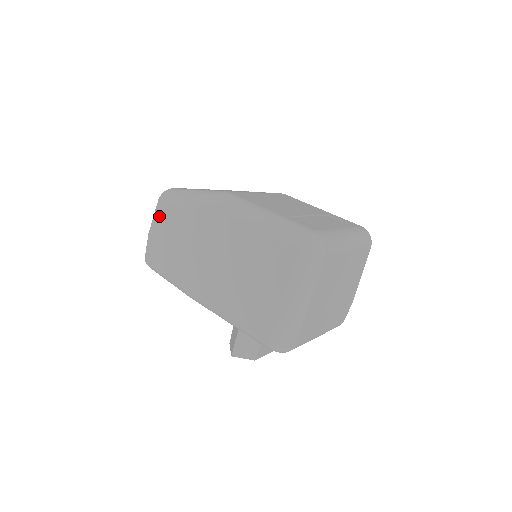
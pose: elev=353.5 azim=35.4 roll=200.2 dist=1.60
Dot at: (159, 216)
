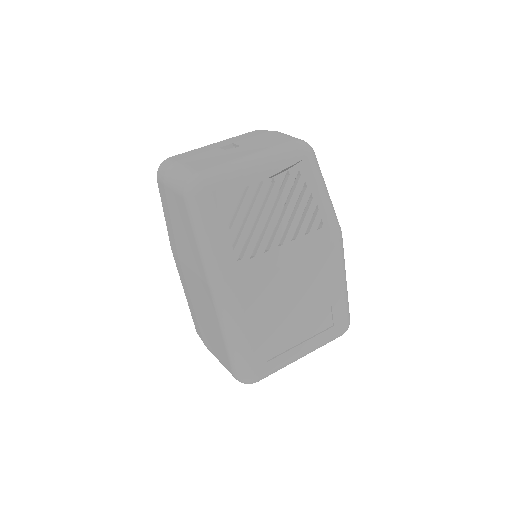
Dot at: (177, 197)
